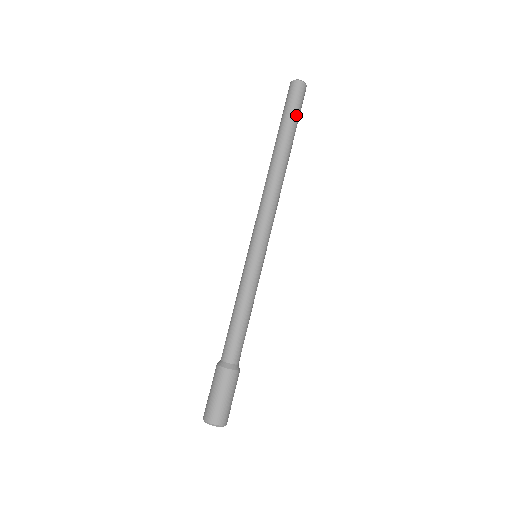
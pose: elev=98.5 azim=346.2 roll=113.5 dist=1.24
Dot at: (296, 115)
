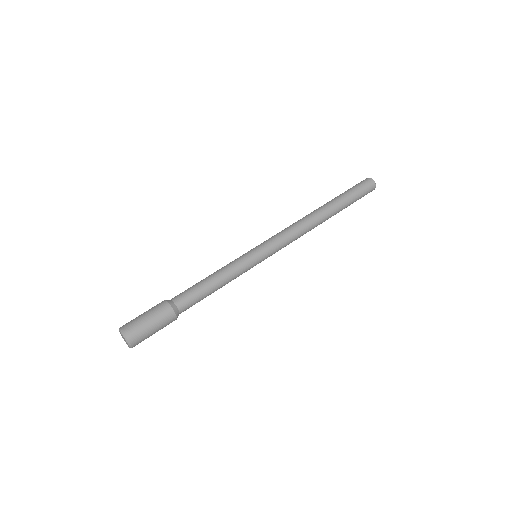
Dot at: (351, 191)
